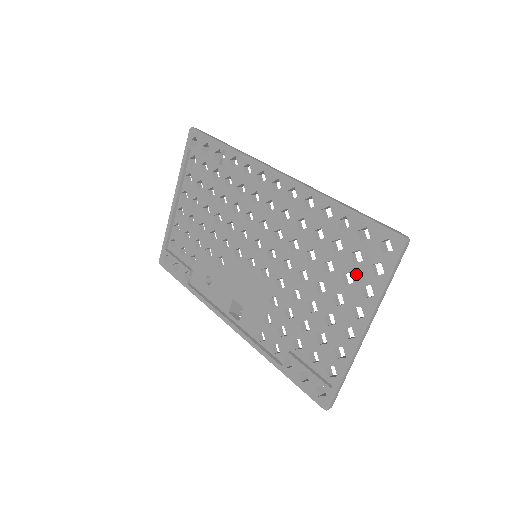
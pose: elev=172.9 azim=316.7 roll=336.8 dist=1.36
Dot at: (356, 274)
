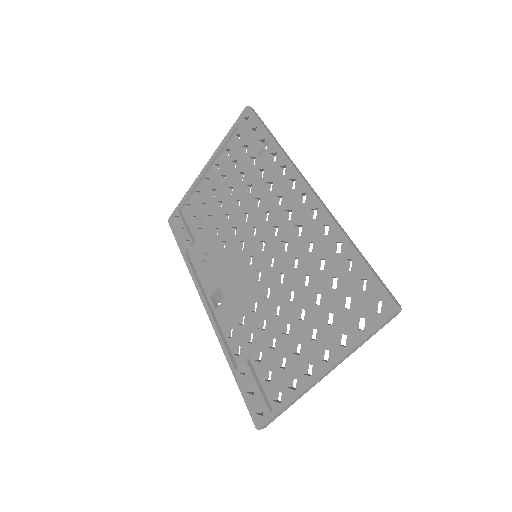
Dot at: (338, 318)
